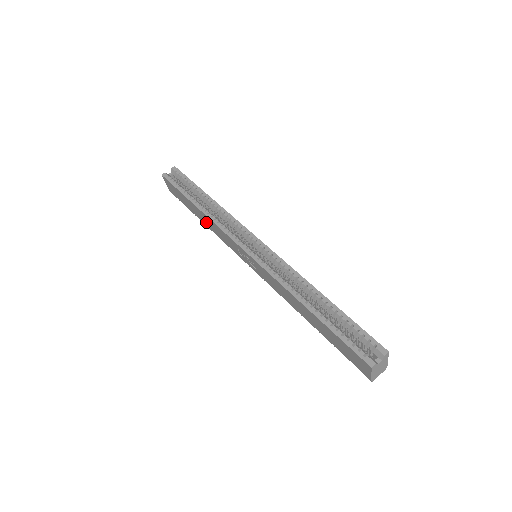
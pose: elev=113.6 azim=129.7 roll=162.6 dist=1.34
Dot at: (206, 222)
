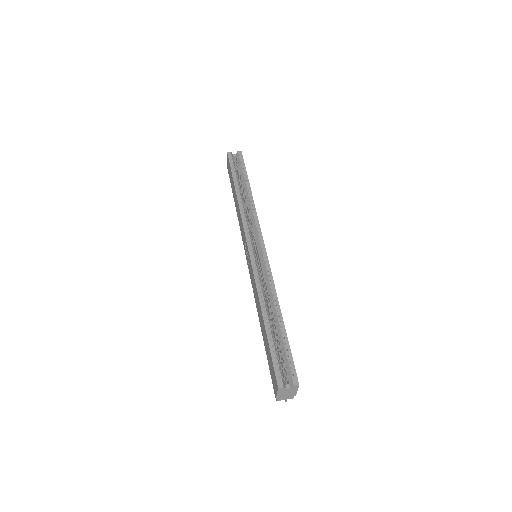
Dot at: (237, 208)
